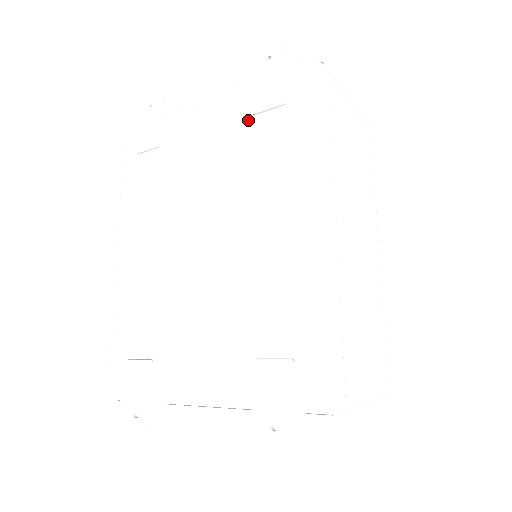
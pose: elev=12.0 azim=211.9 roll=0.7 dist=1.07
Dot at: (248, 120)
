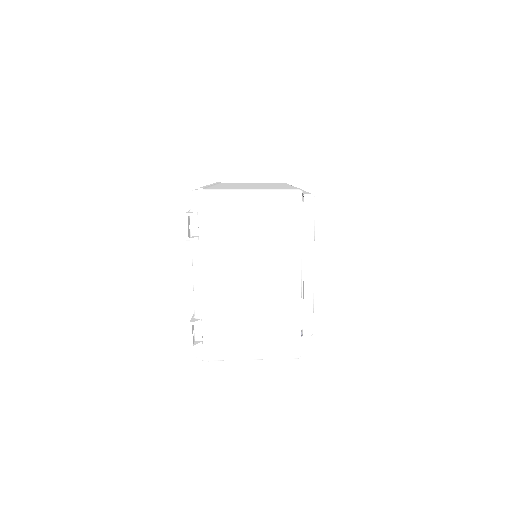
Dot at: occluded
